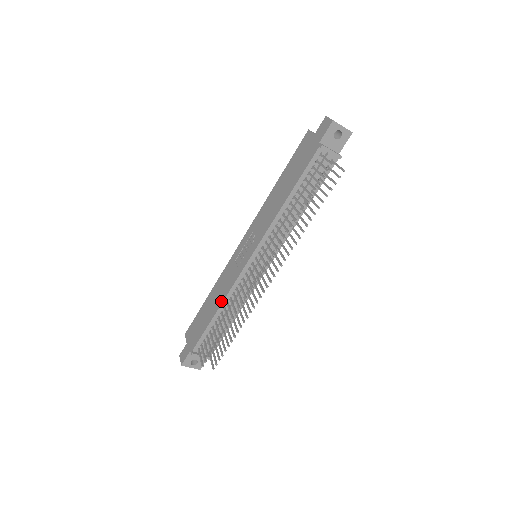
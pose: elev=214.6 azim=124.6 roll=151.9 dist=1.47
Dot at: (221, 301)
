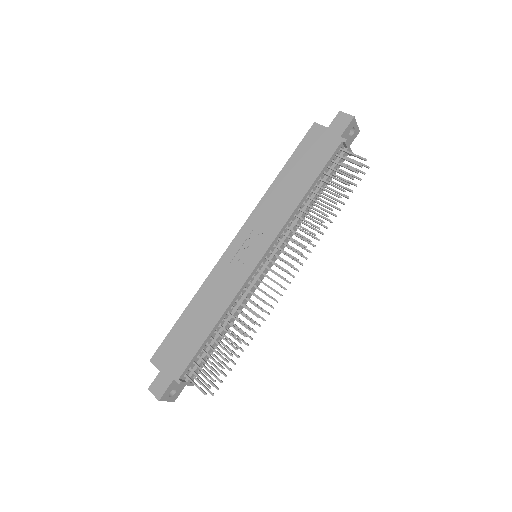
Dot at: (221, 311)
